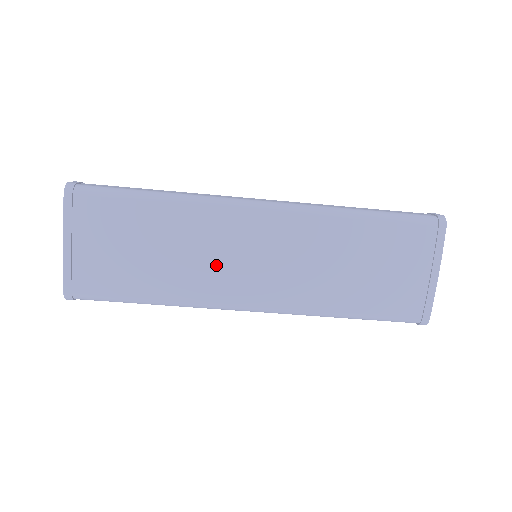
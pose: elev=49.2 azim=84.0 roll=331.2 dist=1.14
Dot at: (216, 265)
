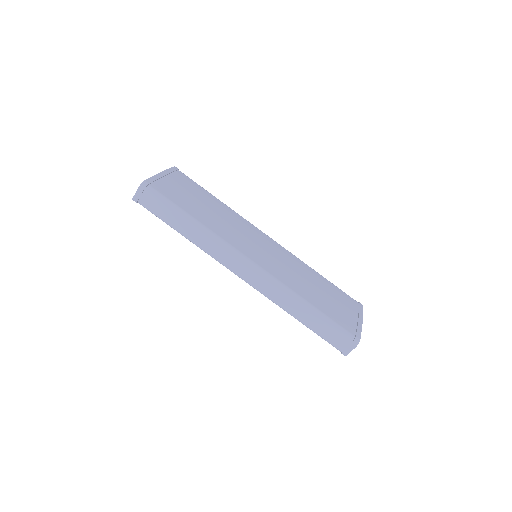
Dot at: (239, 234)
